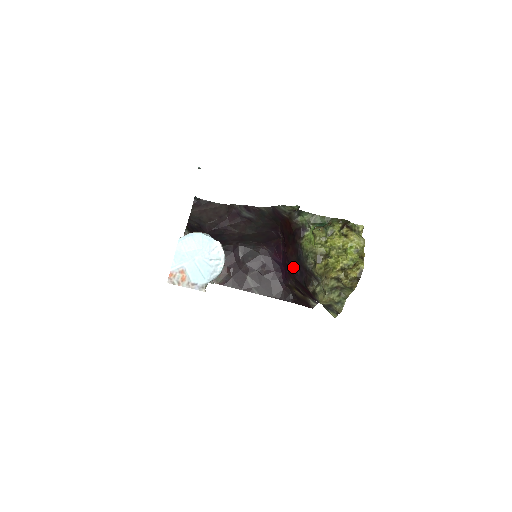
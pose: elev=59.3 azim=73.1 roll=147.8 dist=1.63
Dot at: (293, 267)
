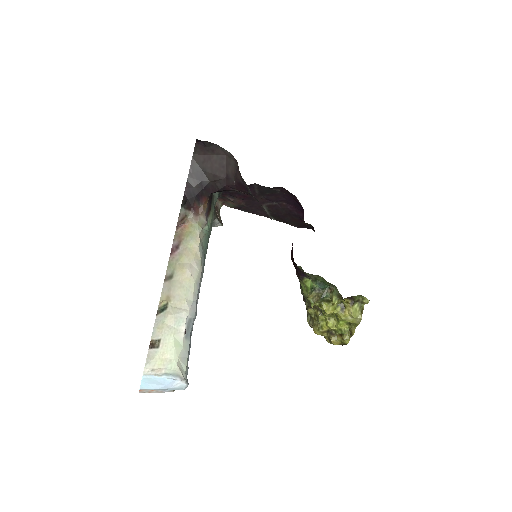
Dot at: occluded
